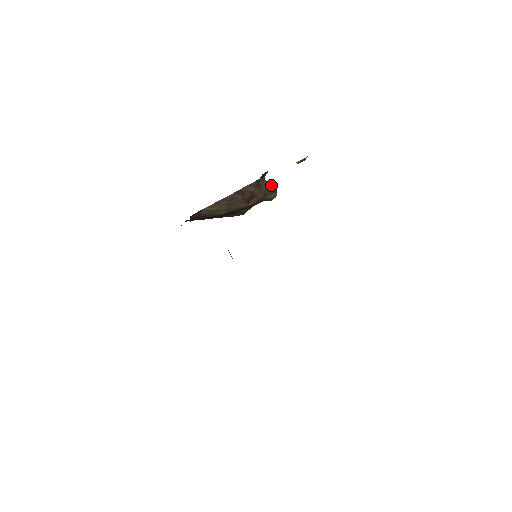
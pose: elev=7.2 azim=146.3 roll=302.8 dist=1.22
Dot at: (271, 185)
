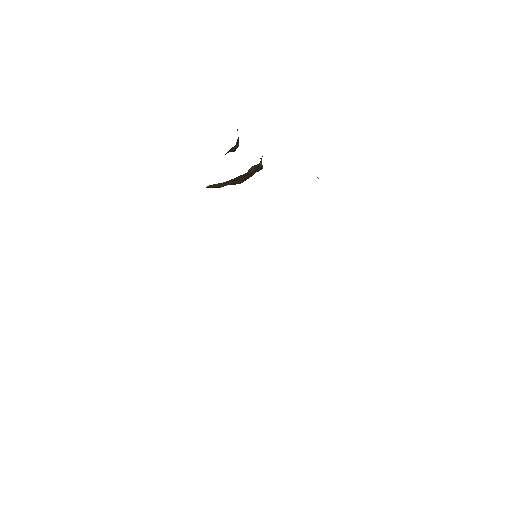
Dot at: occluded
